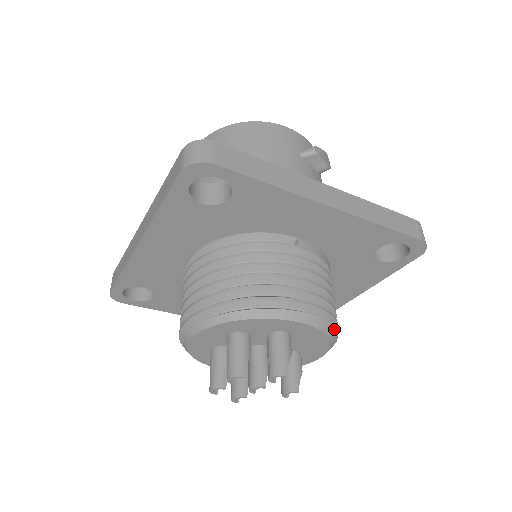
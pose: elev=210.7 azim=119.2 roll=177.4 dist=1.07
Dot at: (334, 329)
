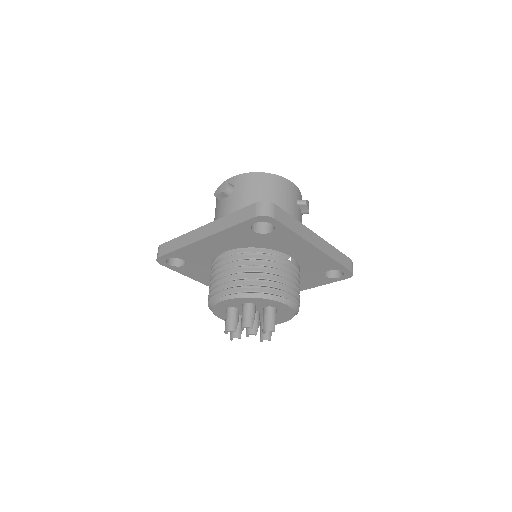
Dot at: (298, 310)
